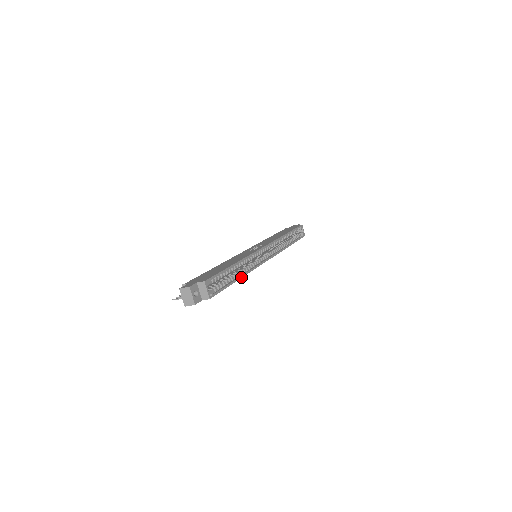
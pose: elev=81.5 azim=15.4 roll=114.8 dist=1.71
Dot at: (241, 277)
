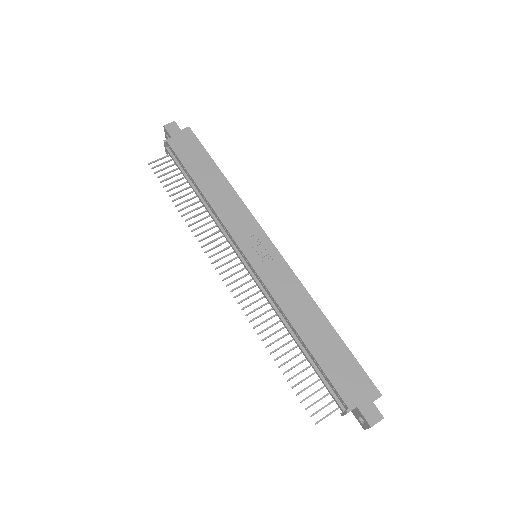
Dot at: occluded
